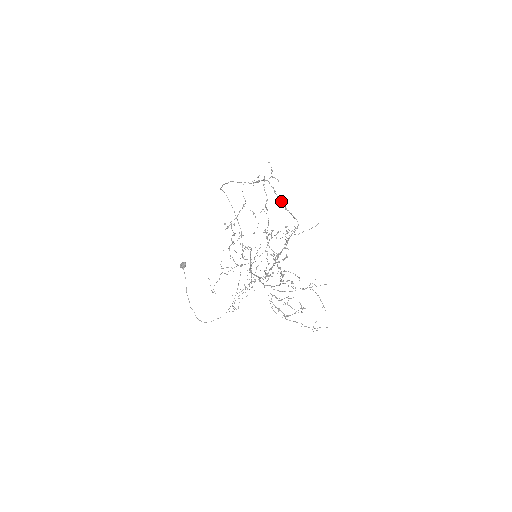
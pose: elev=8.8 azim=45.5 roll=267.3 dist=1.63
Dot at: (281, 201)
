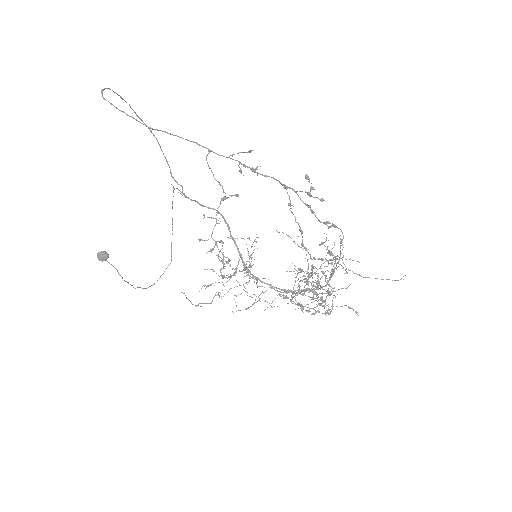
Dot at: occluded
